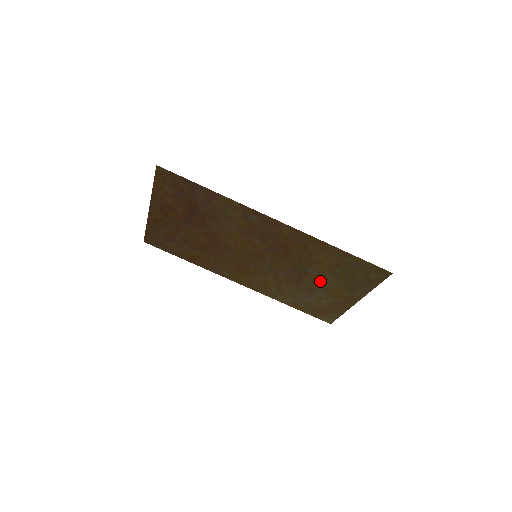
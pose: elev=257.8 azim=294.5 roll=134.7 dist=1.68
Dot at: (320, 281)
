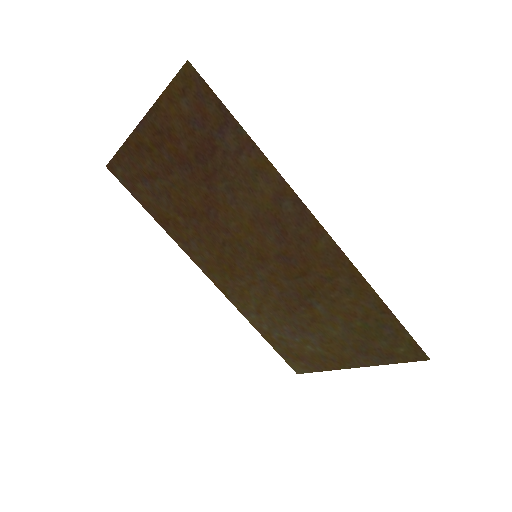
Dot at: (322, 324)
